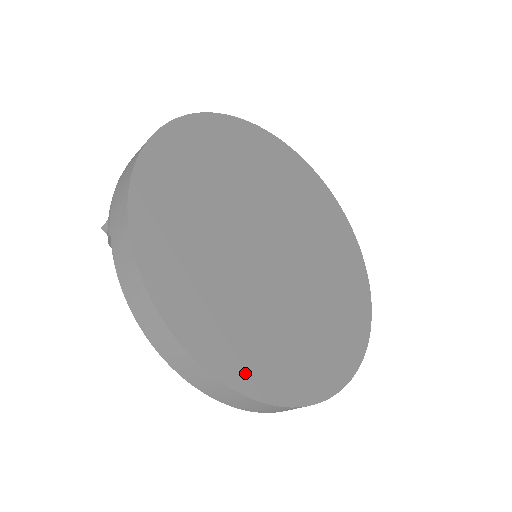
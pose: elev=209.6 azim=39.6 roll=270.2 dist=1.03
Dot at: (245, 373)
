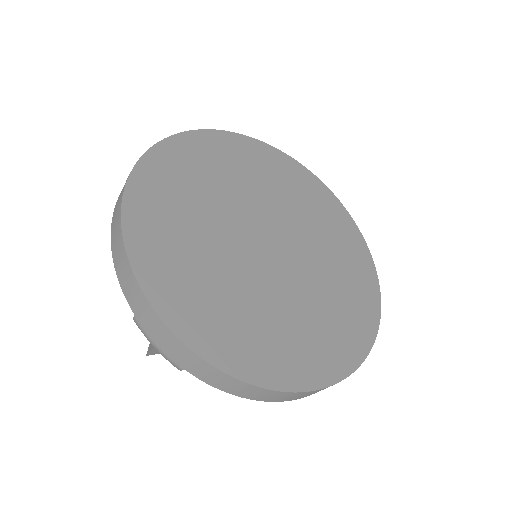
Dot at: (343, 358)
